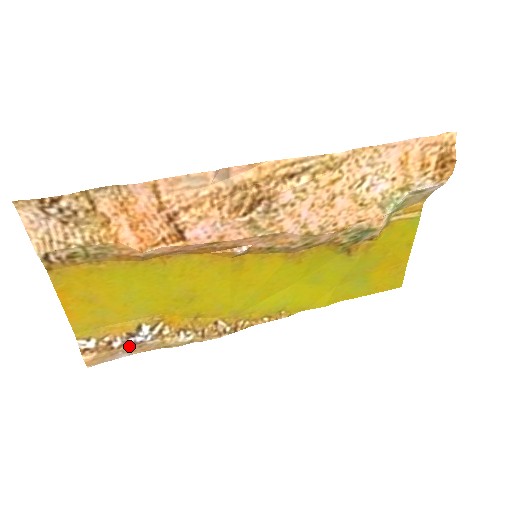
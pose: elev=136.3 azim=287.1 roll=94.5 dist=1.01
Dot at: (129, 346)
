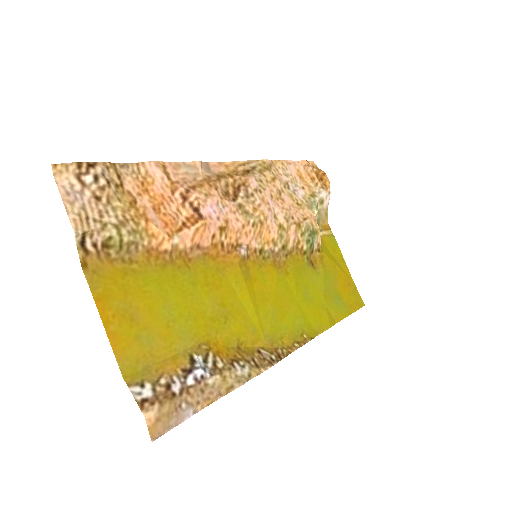
Dot at: (191, 389)
